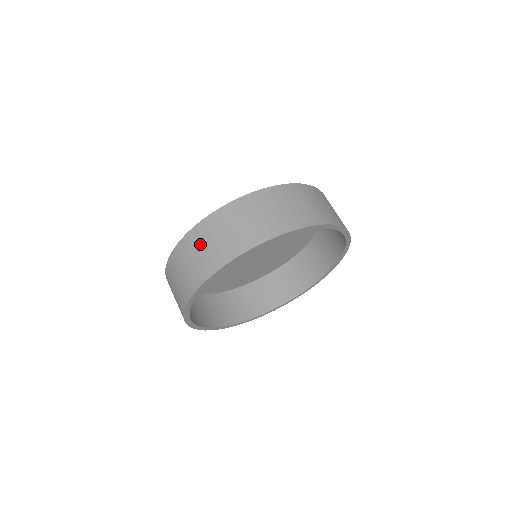
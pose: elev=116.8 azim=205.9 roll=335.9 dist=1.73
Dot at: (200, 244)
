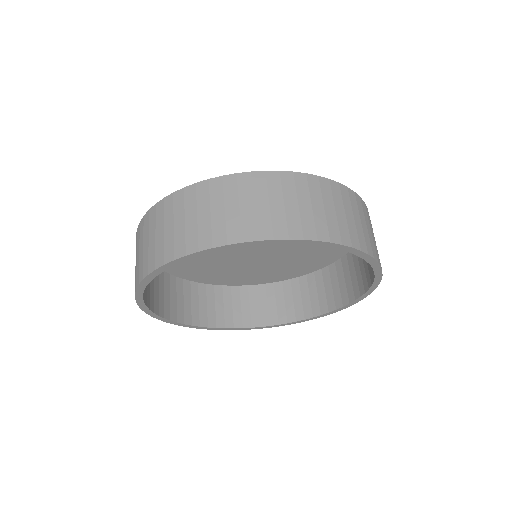
Dot at: occluded
